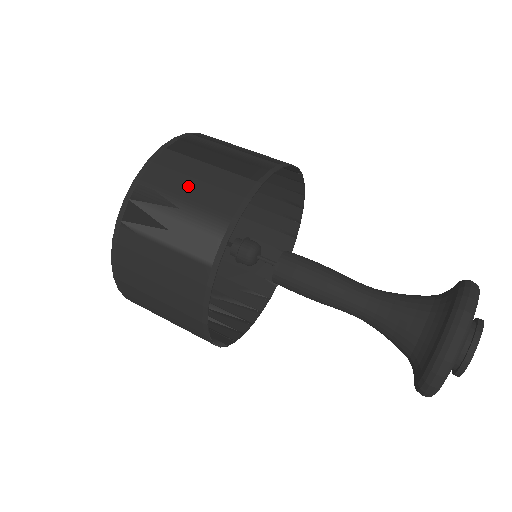
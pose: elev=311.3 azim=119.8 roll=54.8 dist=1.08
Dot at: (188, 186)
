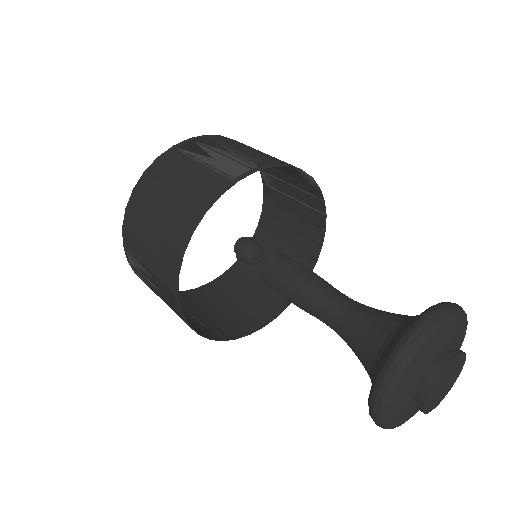
Dot at: (244, 148)
